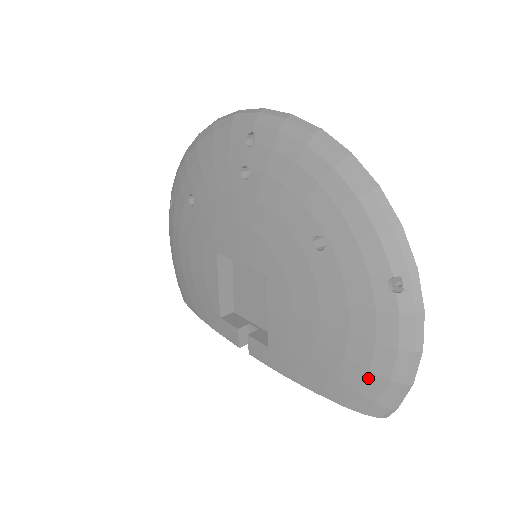
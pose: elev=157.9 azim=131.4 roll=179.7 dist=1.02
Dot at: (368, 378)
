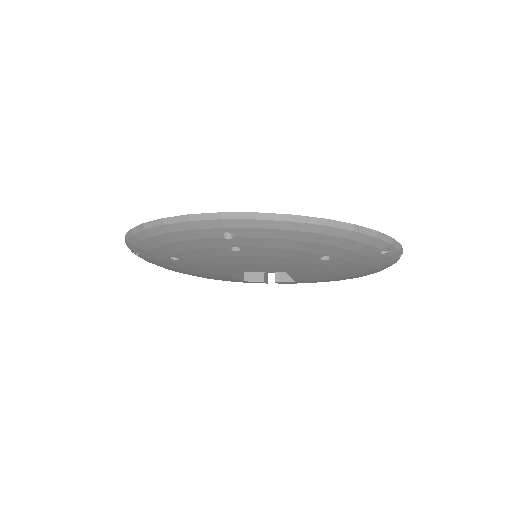
Dot at: (375, 271)
